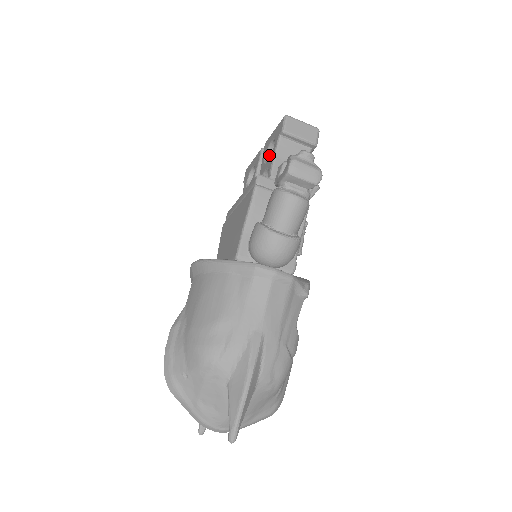
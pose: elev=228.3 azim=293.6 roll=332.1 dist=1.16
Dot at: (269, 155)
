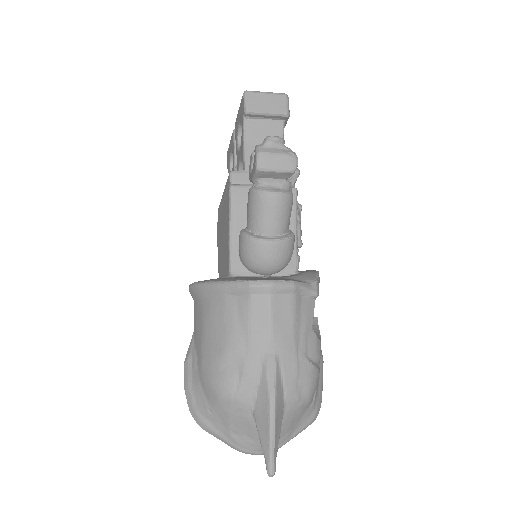
Dot at: occluded
